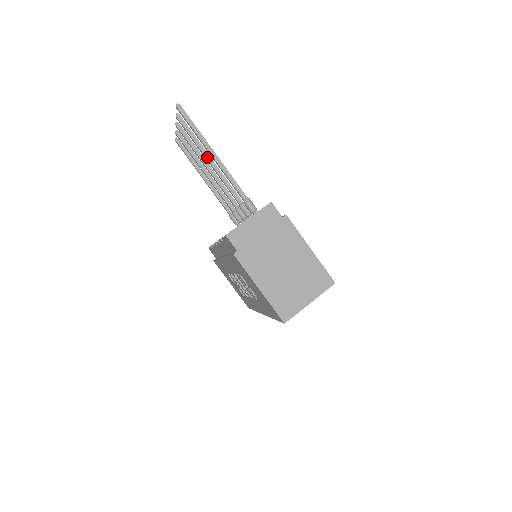
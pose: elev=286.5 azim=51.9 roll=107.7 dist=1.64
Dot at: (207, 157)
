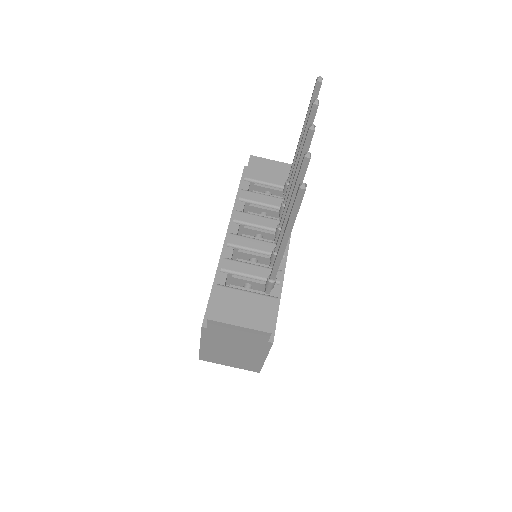
Dot at: (290, 208)
